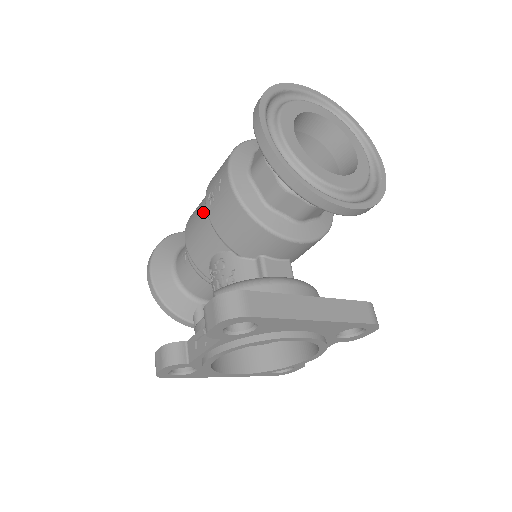
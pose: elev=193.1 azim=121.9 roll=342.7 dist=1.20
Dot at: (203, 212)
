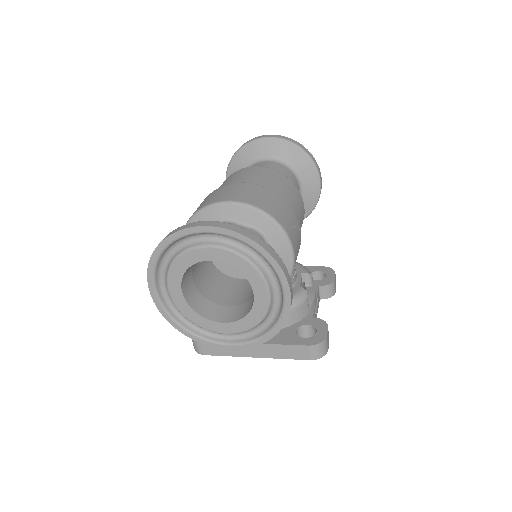
Dot at: occluded
